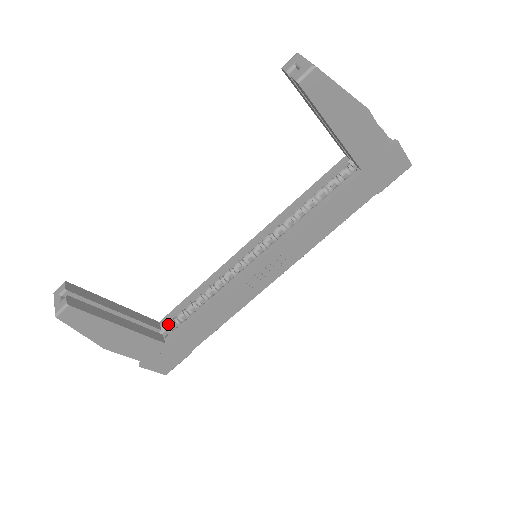
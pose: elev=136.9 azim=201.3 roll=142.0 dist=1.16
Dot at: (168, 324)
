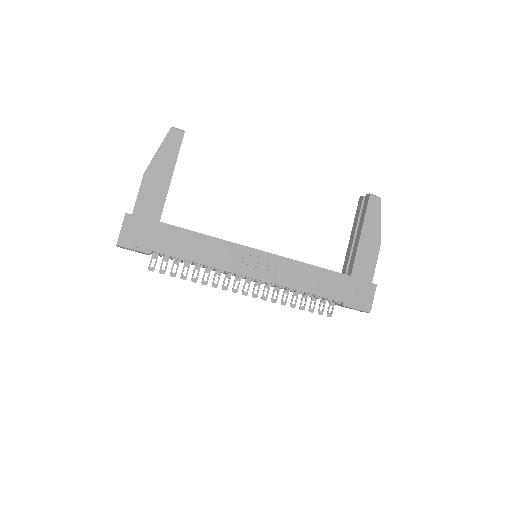
Dot at: occluded
